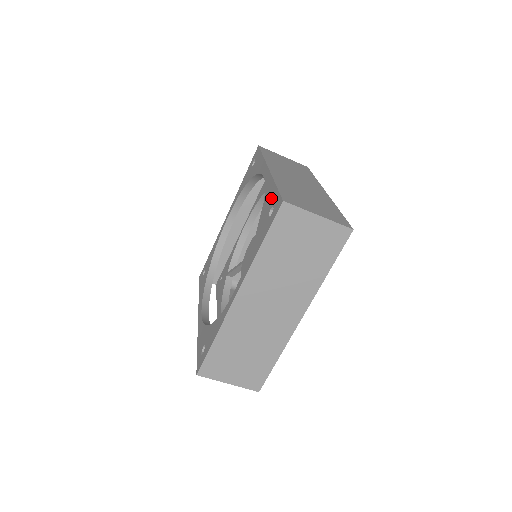
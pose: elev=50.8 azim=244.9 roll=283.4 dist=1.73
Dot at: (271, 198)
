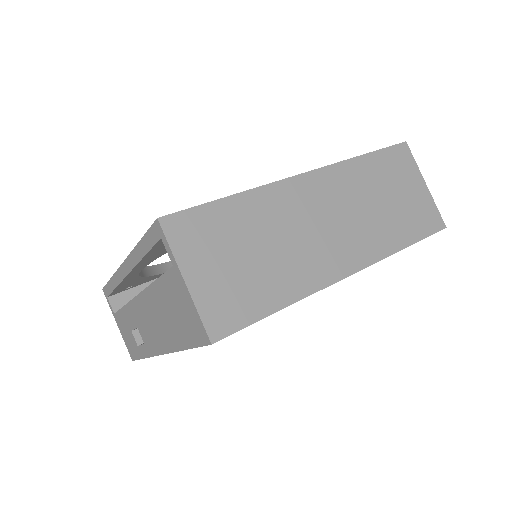
Dot at: occluded
